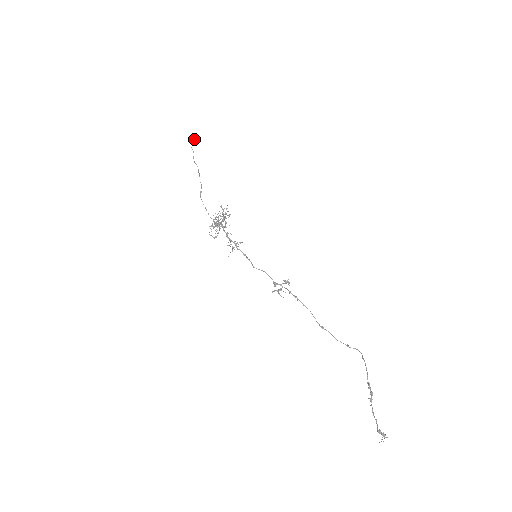
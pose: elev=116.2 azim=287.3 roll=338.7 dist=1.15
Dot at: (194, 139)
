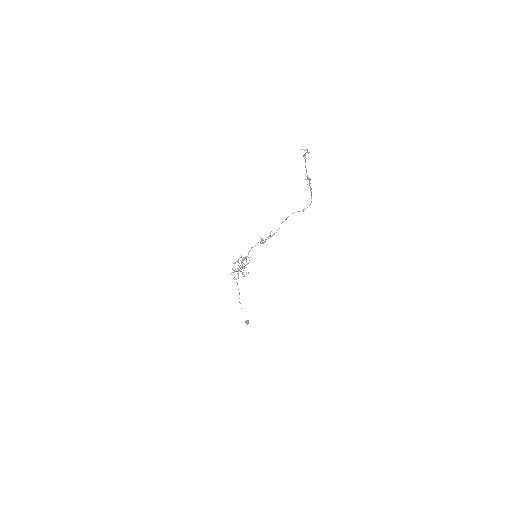
Dot at: (245, 321)
